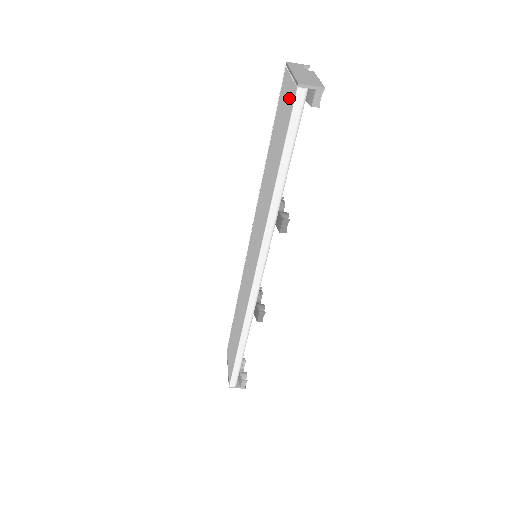
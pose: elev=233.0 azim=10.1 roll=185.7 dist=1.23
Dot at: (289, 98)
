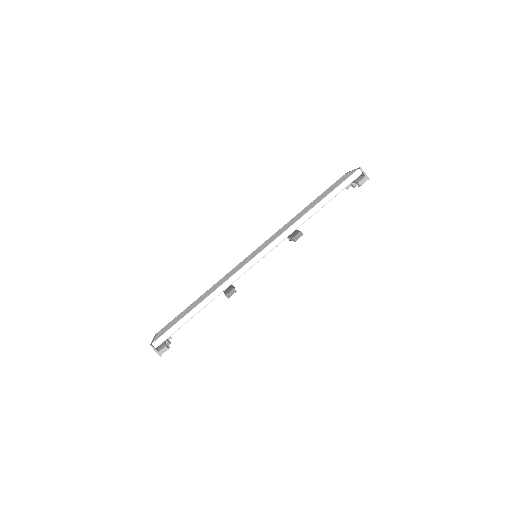
Dot at: (347, 176)
